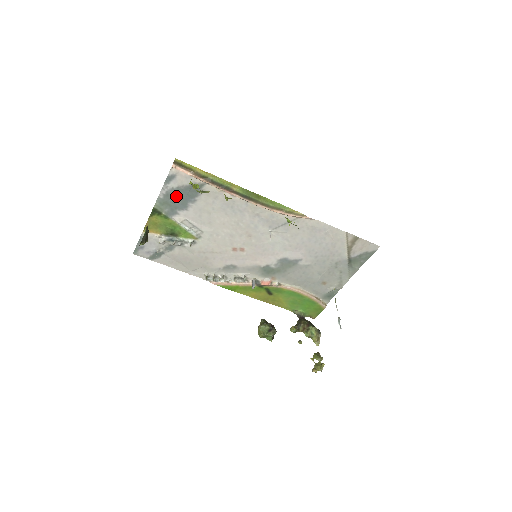
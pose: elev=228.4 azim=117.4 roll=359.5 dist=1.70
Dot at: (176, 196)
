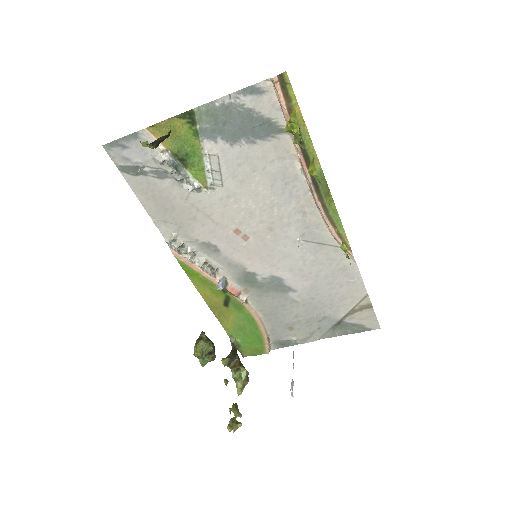
Dot at: (236, 118)
